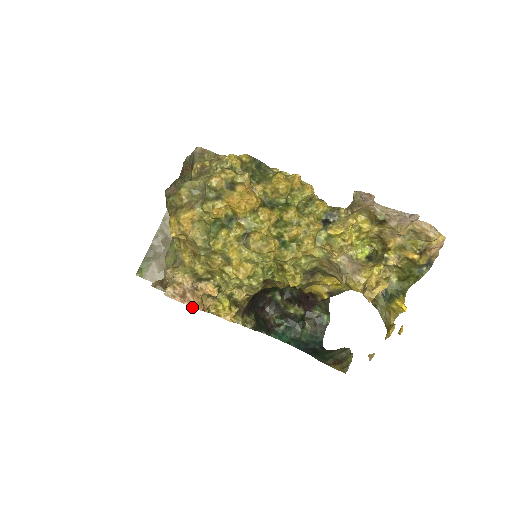
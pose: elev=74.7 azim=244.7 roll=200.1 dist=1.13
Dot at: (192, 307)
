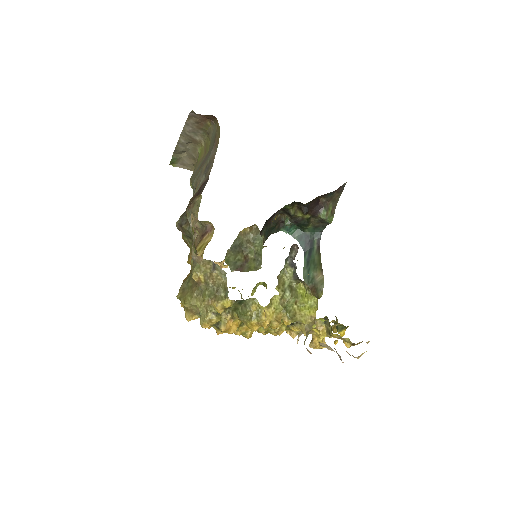
Dot at: occluded
